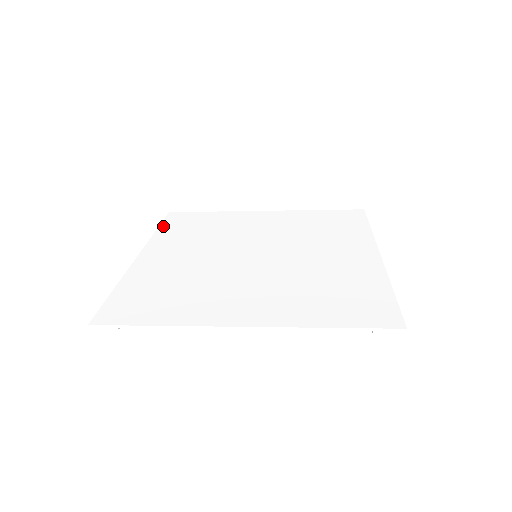
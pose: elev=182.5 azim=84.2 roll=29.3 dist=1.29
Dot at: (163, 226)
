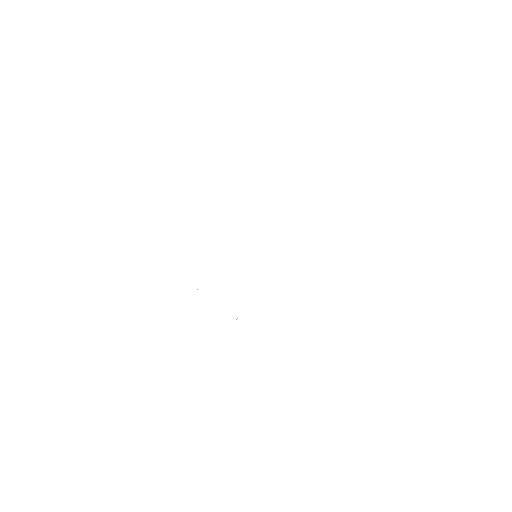
Dot at: occluded
